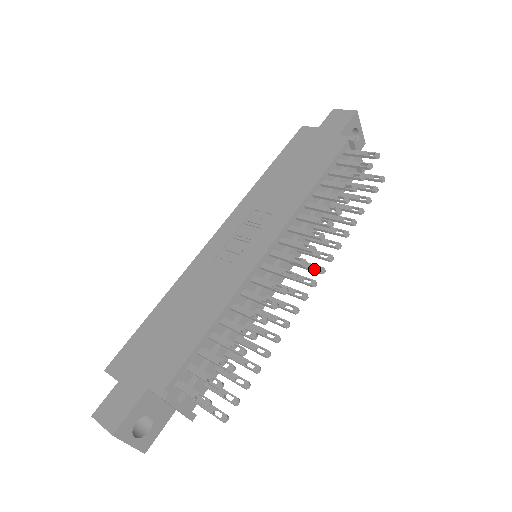
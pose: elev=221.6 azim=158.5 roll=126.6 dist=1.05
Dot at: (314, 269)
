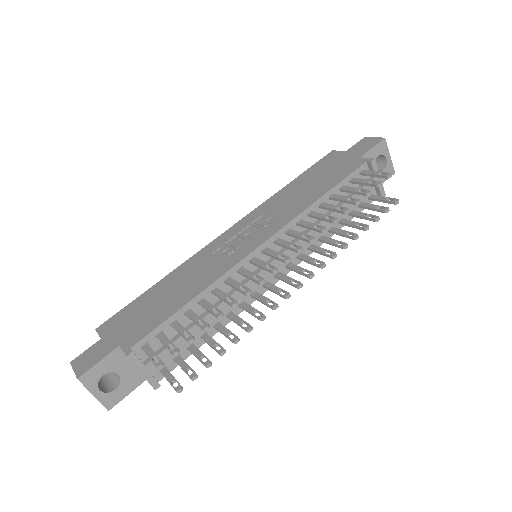
Dot at: (304, 273)
